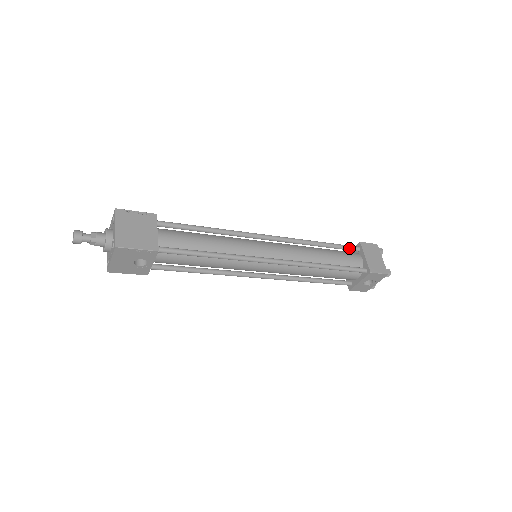
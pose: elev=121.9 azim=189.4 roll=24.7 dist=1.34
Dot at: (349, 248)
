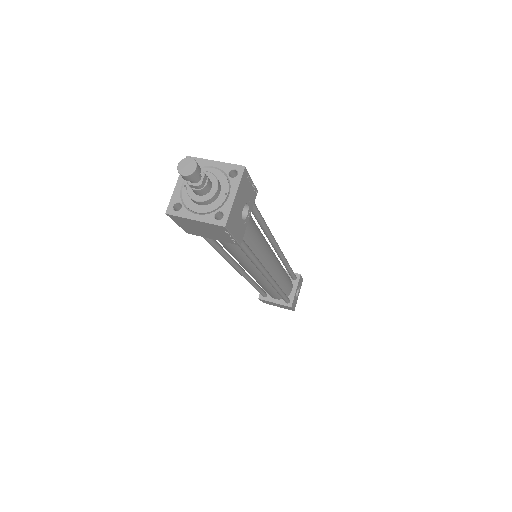
Dot at: occluded
